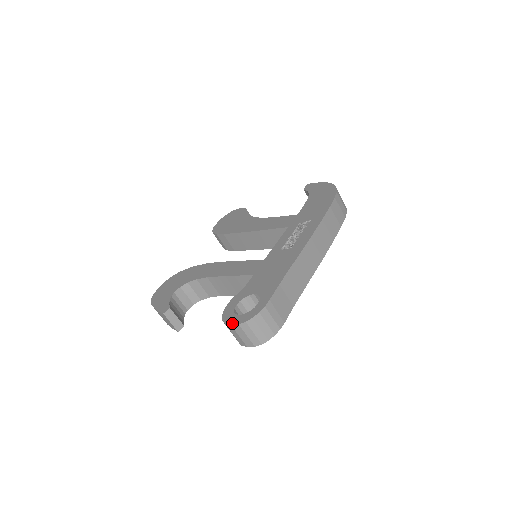
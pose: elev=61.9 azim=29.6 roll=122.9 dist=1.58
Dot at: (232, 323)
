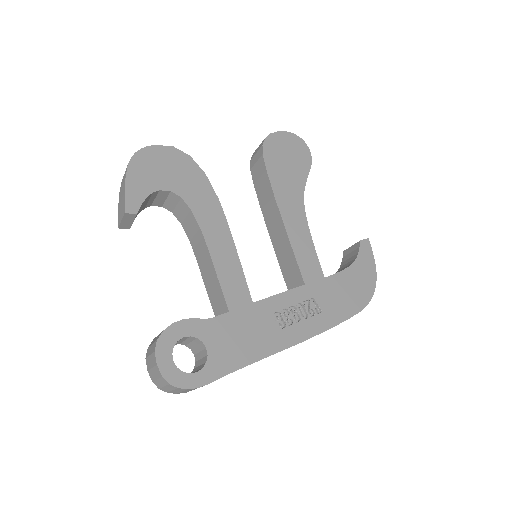
Dot at: (160, 364)
